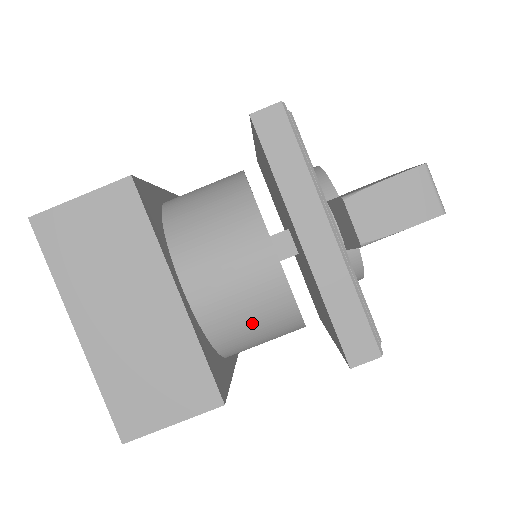
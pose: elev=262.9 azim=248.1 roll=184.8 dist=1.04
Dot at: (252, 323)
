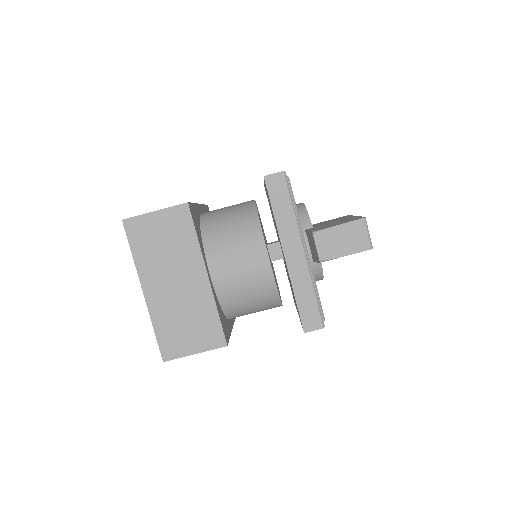
Dot at: (249, 299)
